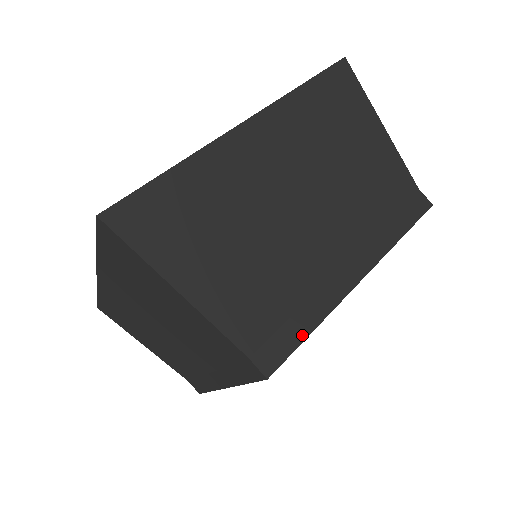
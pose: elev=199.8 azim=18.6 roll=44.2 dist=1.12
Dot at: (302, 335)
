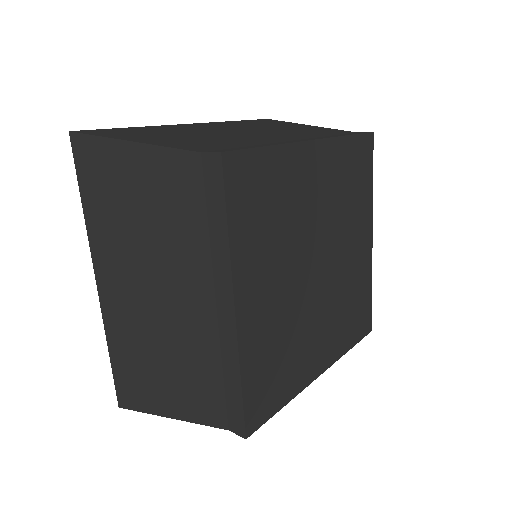
Dot at: (238, 393)
